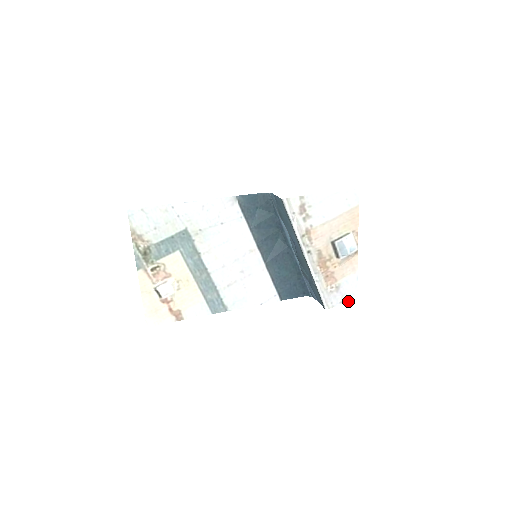
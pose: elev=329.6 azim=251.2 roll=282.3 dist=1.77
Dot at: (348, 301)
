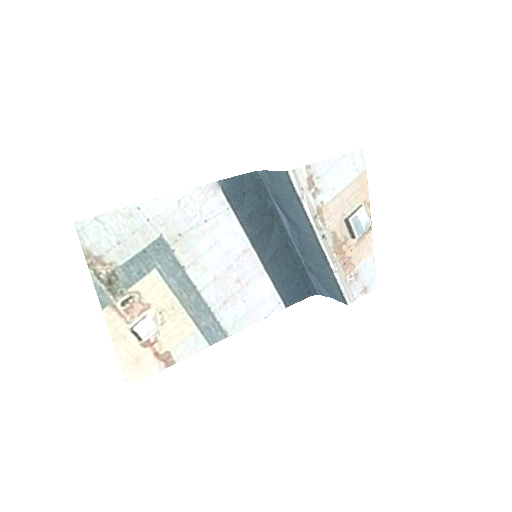
Dot at: (368, 289)
